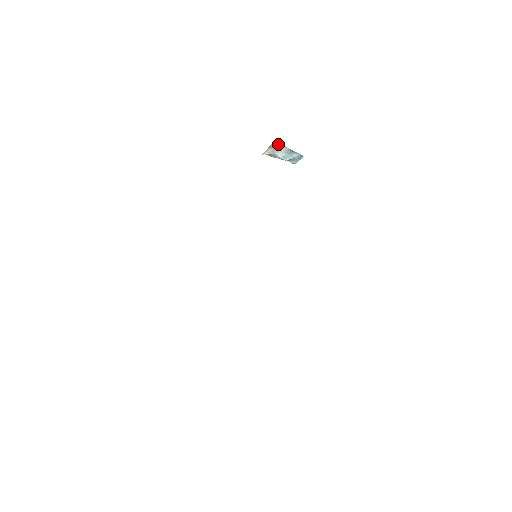
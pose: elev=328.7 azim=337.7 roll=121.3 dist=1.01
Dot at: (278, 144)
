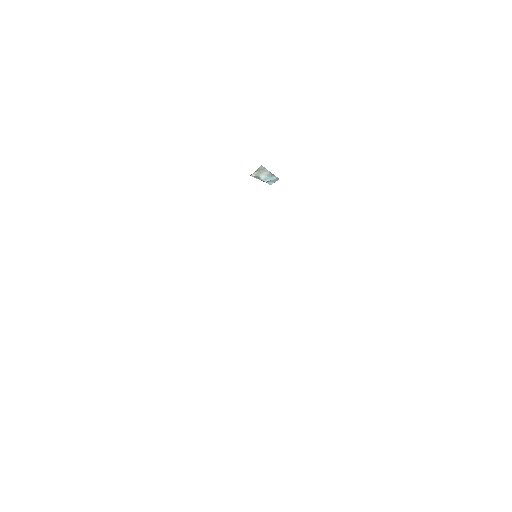
Dot at: (263, 168)
